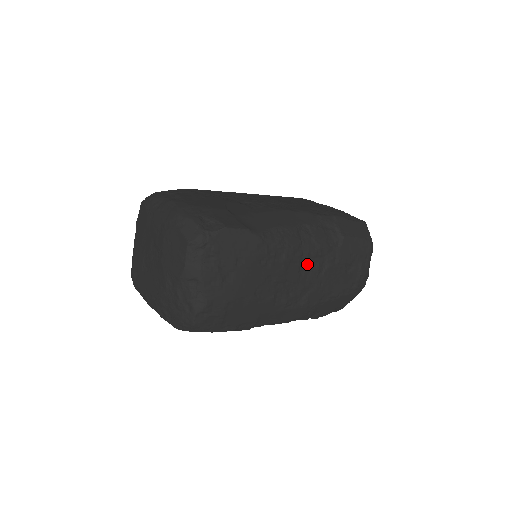
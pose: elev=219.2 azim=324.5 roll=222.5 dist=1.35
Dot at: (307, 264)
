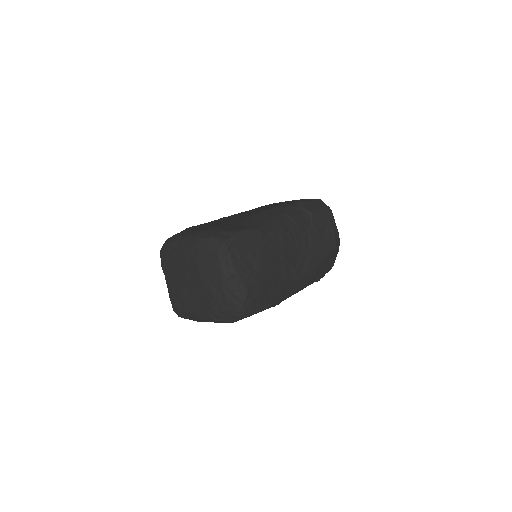
Dot at: (297, 240)
